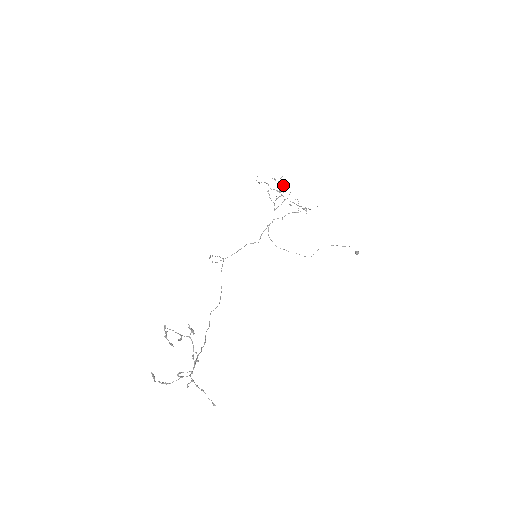
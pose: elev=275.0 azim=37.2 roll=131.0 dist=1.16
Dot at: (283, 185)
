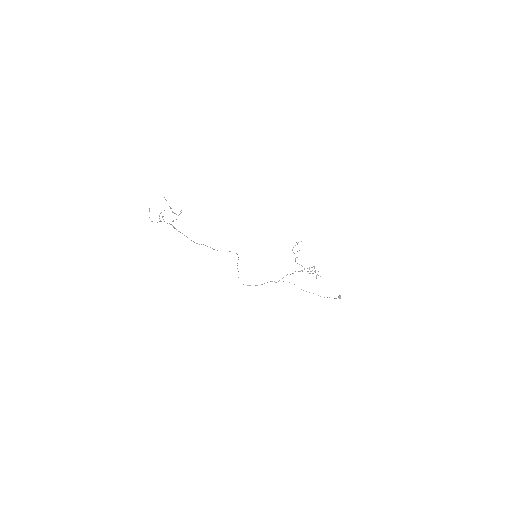
Dot at: occluded
